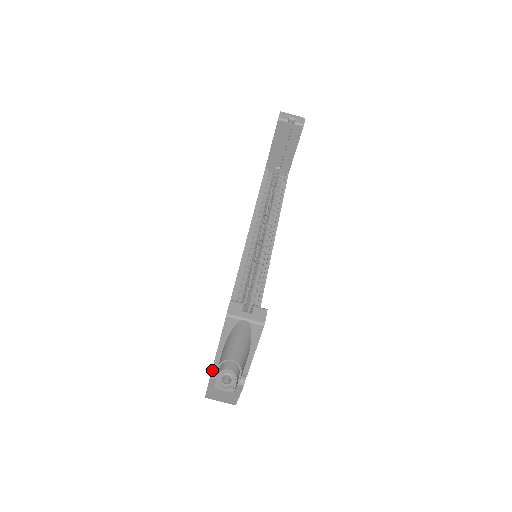
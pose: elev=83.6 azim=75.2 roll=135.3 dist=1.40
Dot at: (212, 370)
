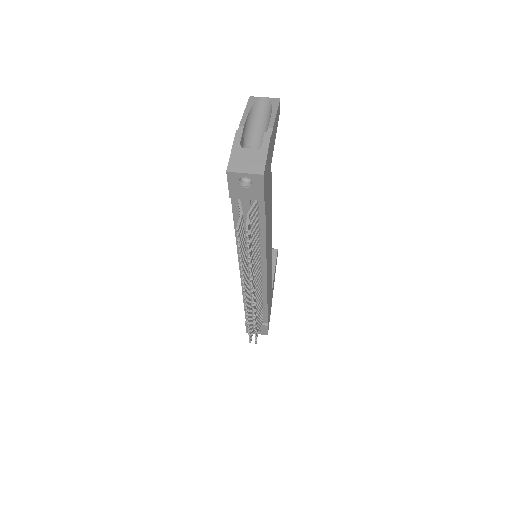
Dot at: occluded
